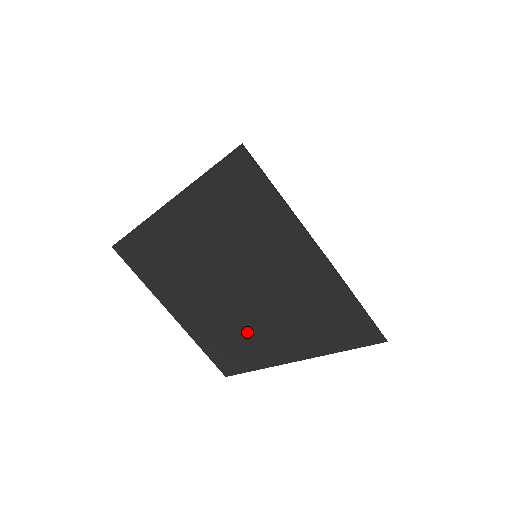
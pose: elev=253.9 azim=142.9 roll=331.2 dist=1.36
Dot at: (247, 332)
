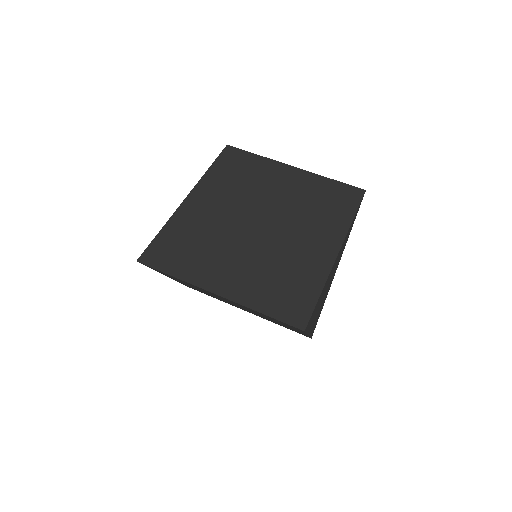
Dot at: (291, 253)
